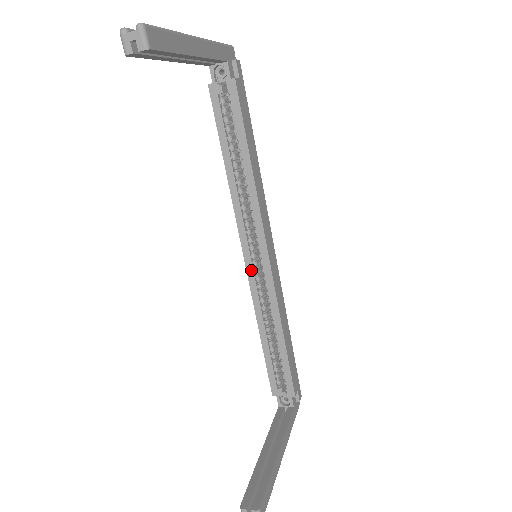
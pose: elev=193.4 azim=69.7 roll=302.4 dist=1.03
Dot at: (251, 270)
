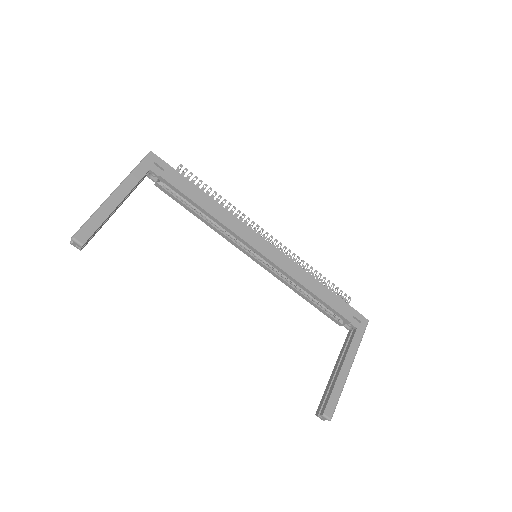
Dot at: (261, 264)
